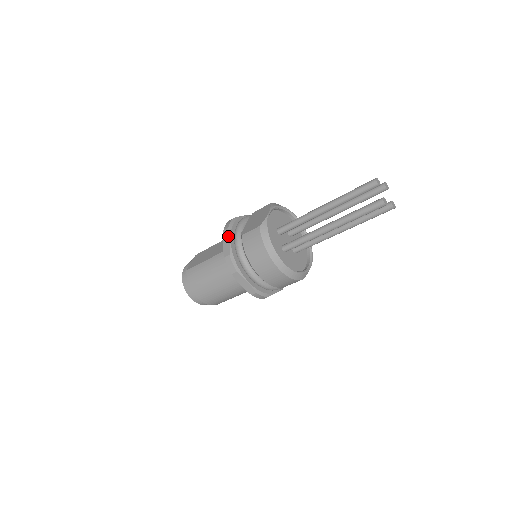
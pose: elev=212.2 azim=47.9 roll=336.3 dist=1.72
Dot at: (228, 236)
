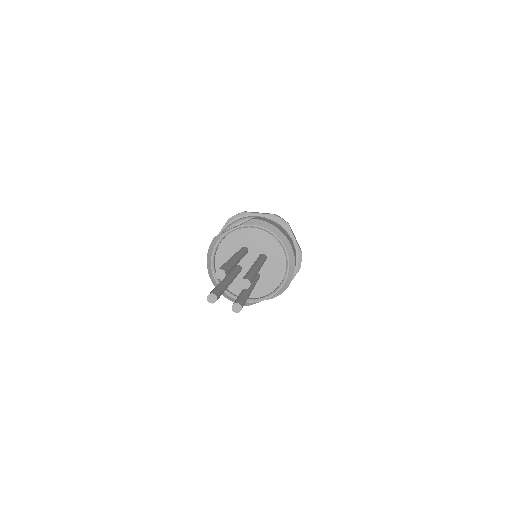
Dot at: (223, 227)
